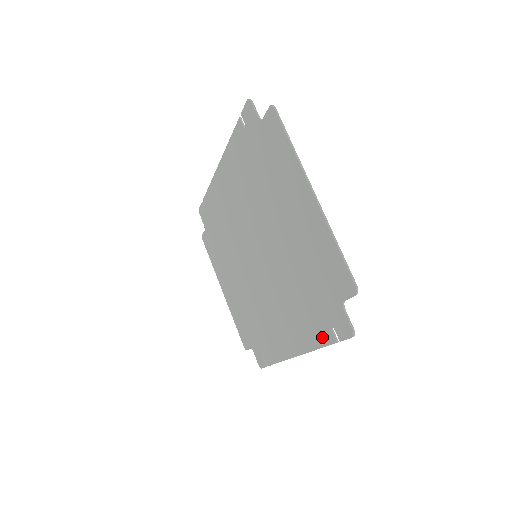
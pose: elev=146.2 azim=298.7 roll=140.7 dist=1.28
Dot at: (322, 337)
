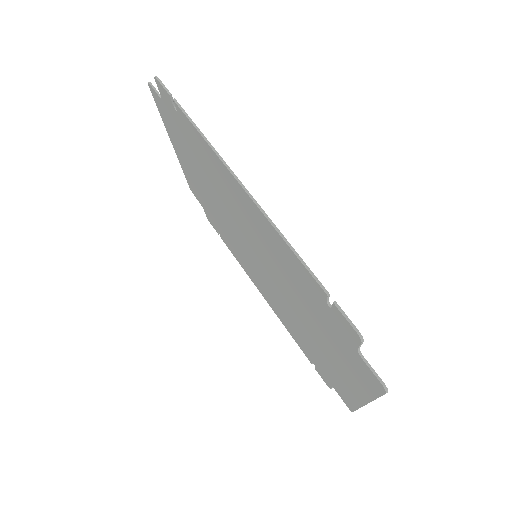
Dot at: (300, 346)
